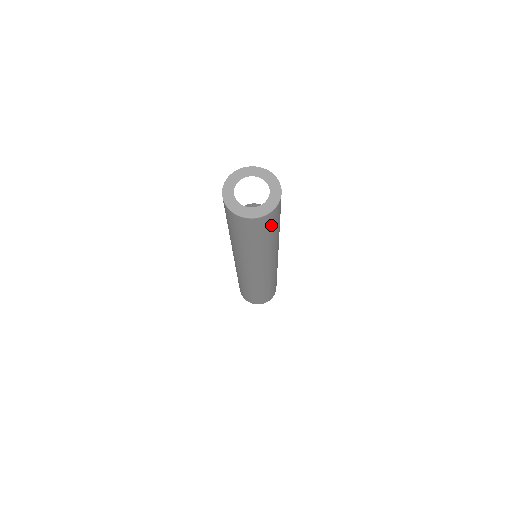
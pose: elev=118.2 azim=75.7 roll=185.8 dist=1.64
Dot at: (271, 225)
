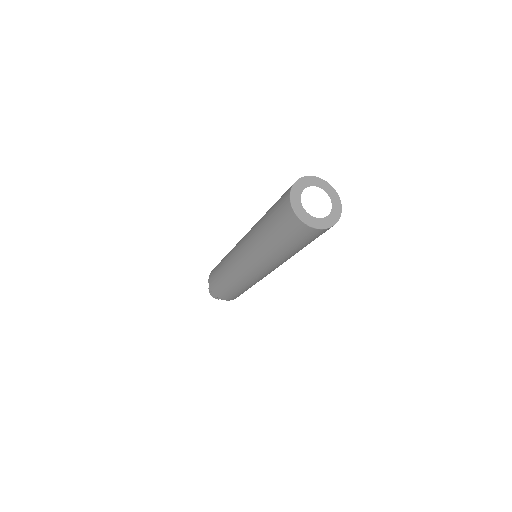
Dot at: occluded
